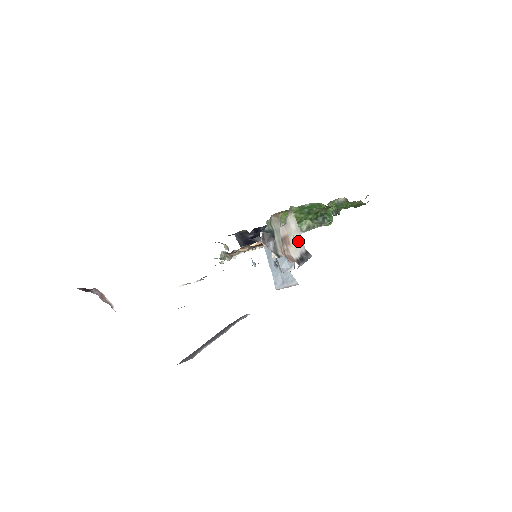
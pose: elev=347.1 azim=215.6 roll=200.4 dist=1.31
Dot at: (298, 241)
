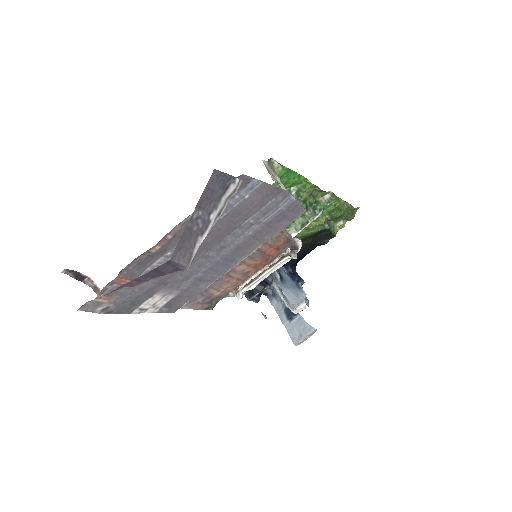
Dot at: occluded
